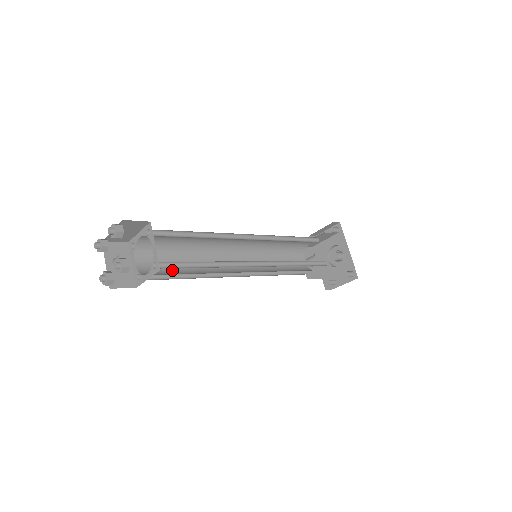
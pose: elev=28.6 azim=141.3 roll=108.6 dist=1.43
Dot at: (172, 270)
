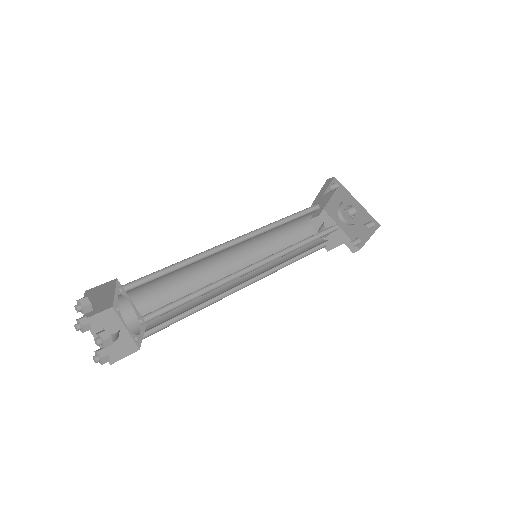
Dot at: (170, 314)
